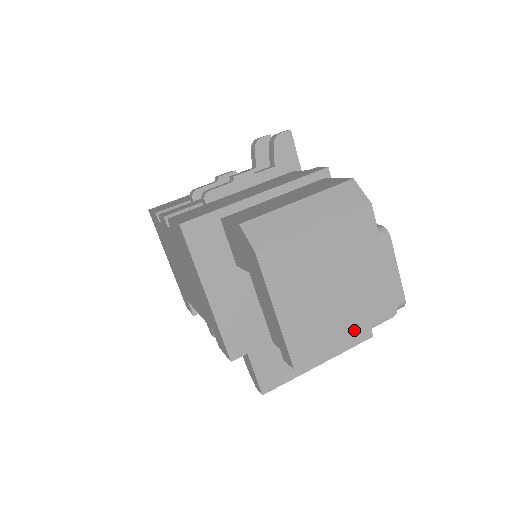
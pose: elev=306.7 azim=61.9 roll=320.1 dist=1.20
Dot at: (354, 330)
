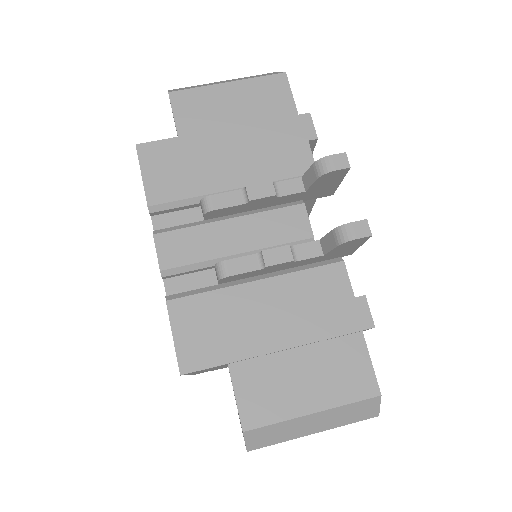
Dot at: occluded
